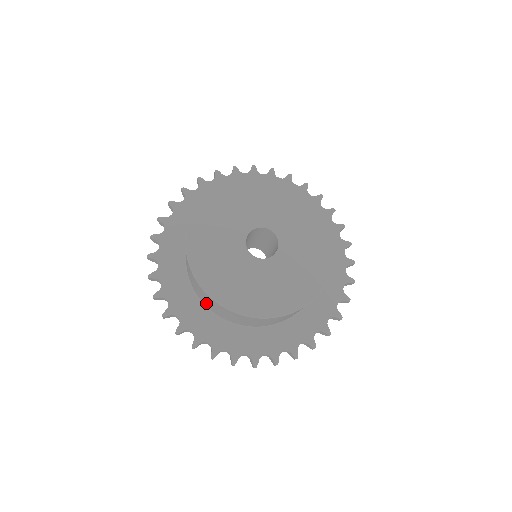
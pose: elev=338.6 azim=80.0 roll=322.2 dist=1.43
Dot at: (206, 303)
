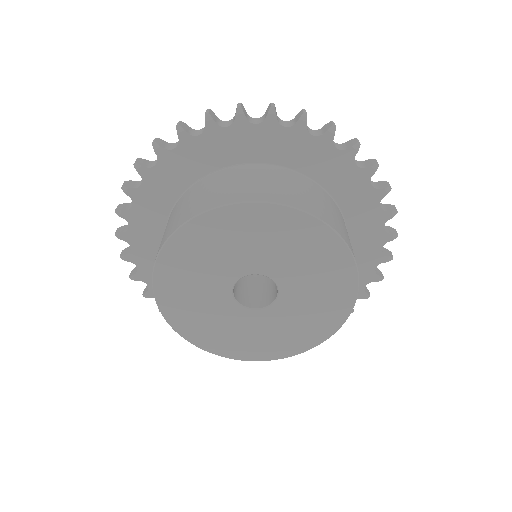
Dot at: occluded
